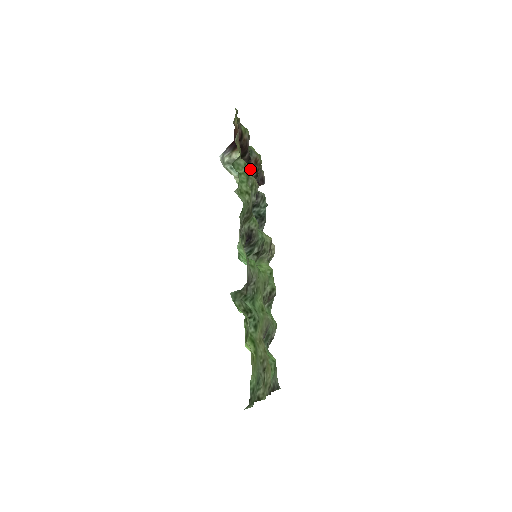
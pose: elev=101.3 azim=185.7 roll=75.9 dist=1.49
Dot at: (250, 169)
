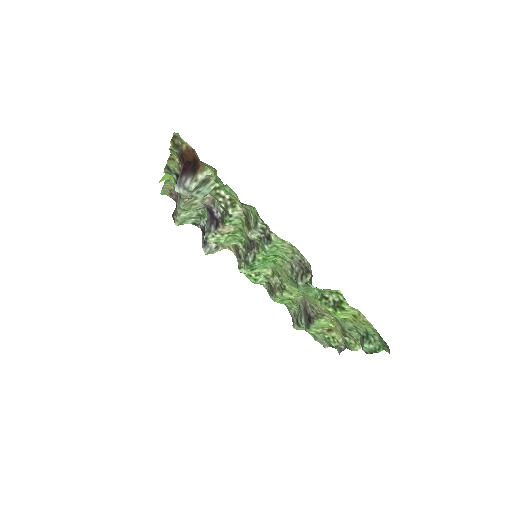
Dot at: occluded
